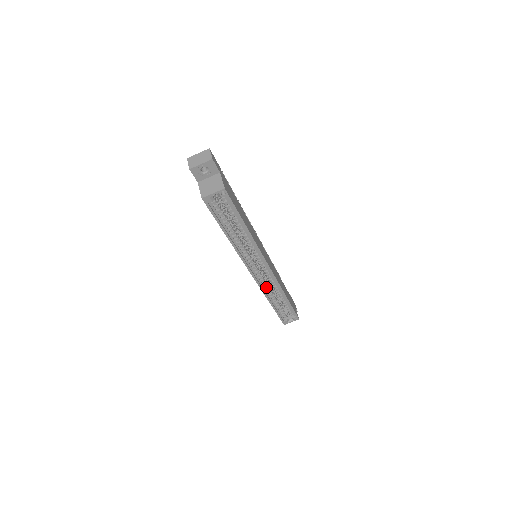
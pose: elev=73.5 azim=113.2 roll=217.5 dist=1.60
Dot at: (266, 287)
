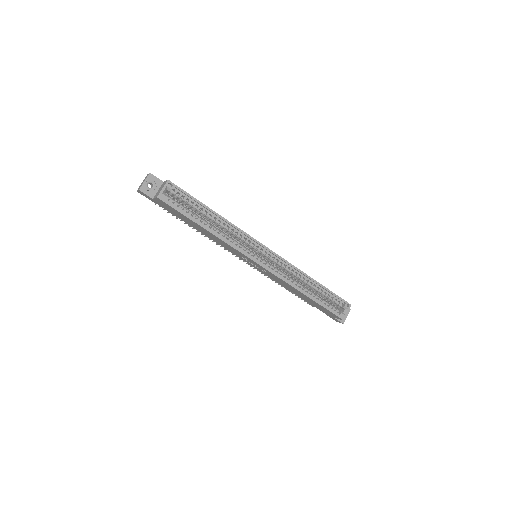
Dot at: (285, 277)
